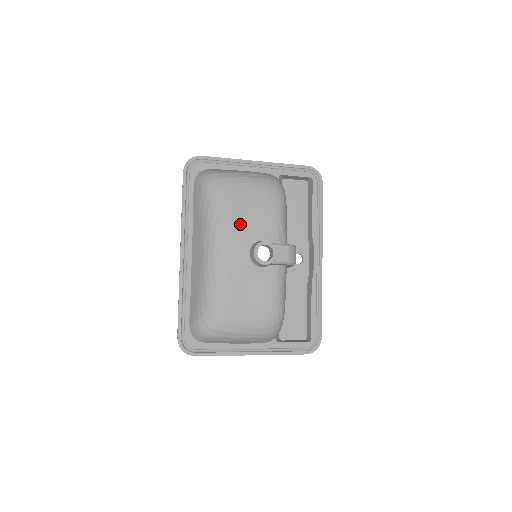
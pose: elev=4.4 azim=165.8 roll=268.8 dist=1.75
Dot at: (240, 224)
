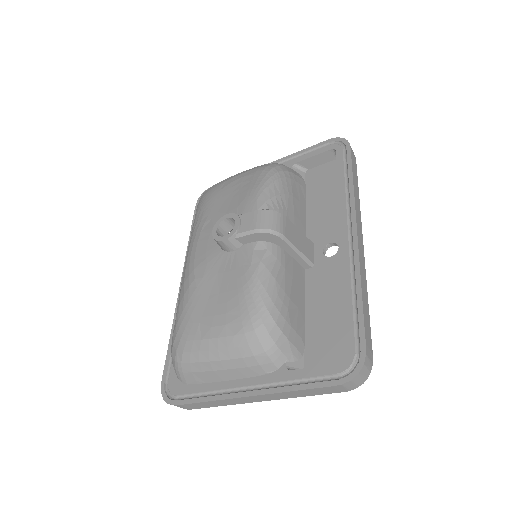
Dot at: (215, 216)
